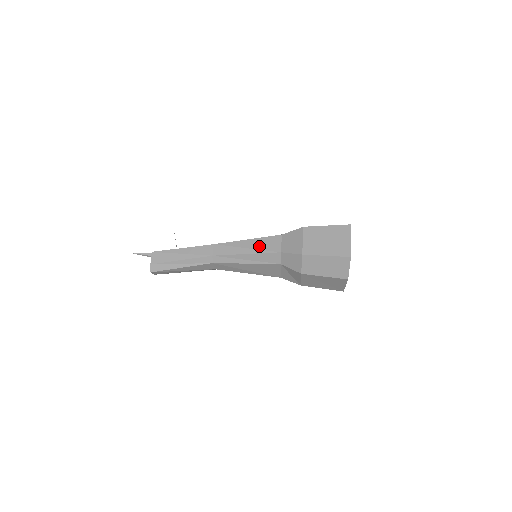
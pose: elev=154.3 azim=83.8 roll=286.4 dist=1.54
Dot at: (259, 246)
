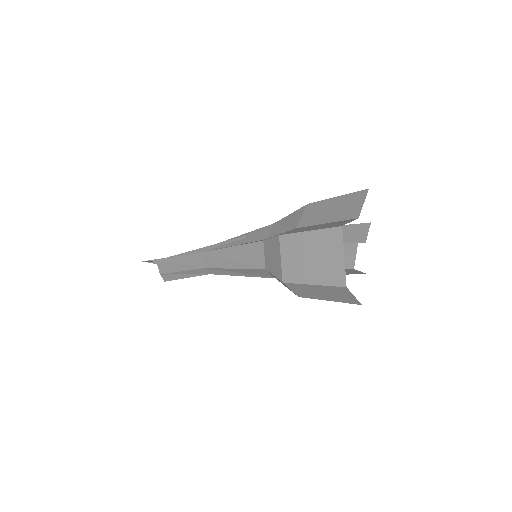
Dot at: (242, 258)
